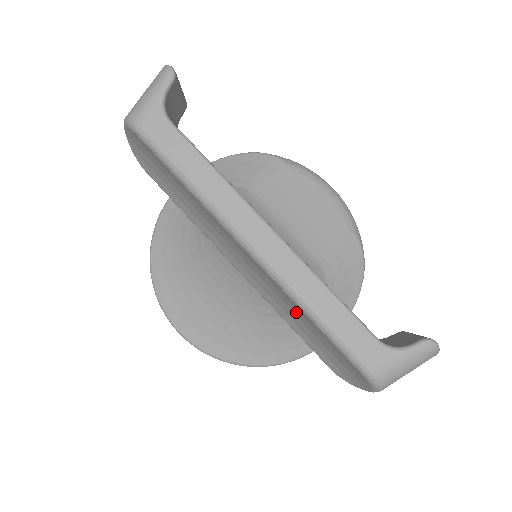
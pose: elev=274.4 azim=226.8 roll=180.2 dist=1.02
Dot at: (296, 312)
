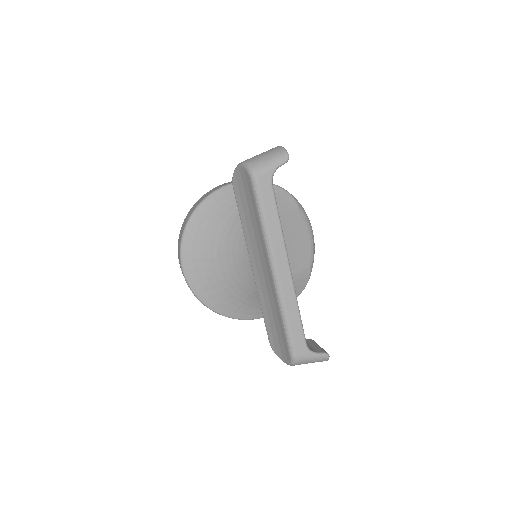
Dot at: (274, 310)
